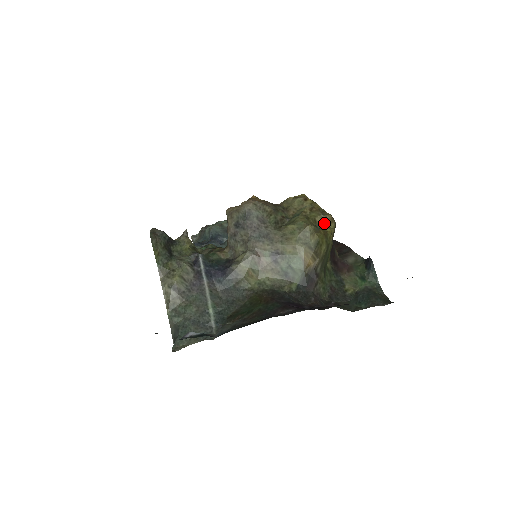
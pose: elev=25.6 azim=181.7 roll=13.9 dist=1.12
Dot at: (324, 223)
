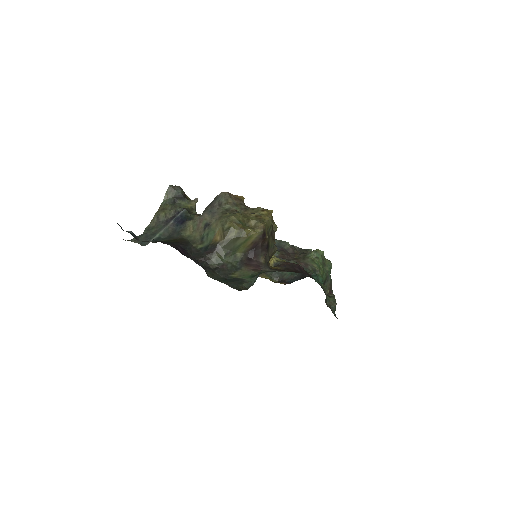
Dot at: (254, 226)
